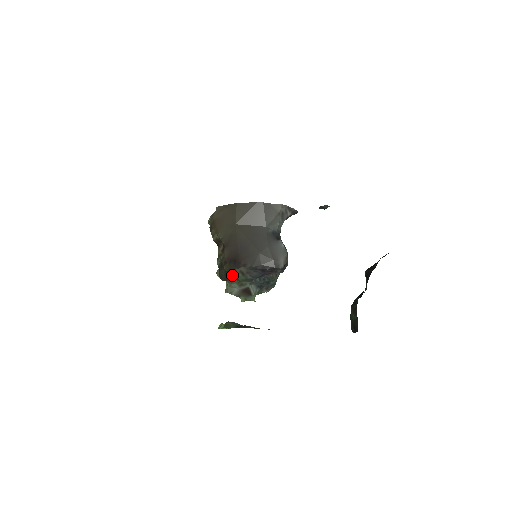
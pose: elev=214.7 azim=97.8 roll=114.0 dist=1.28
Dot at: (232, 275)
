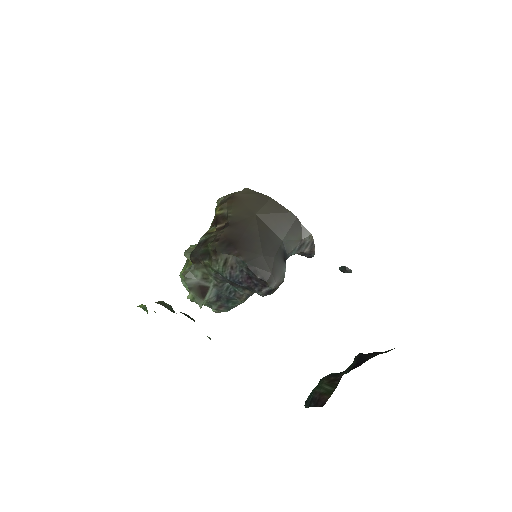
Dot at: (212, 257)
